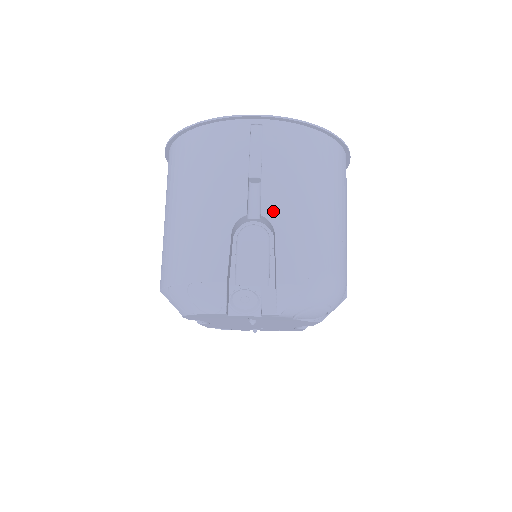
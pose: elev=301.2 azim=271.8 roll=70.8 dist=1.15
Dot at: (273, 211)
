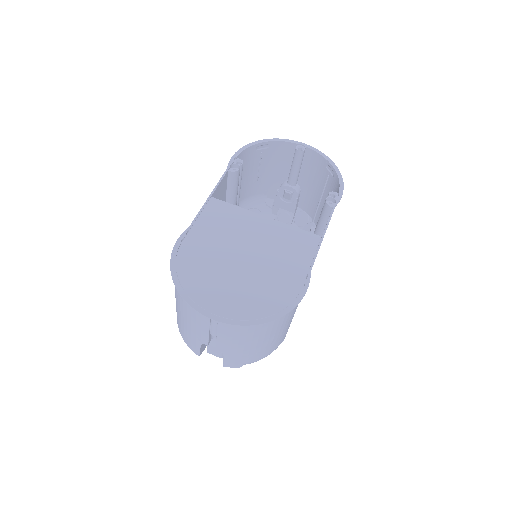
Dot at: (223, 349)
